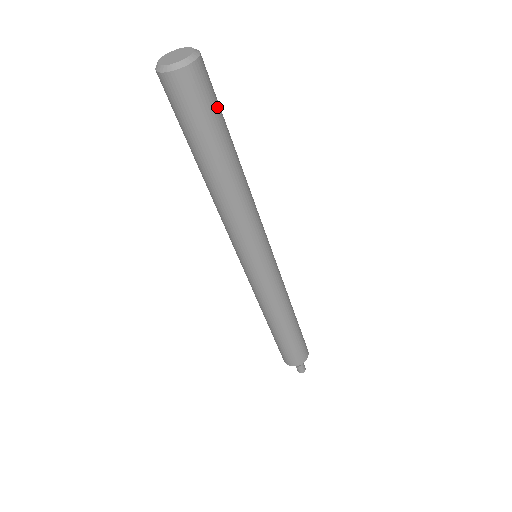
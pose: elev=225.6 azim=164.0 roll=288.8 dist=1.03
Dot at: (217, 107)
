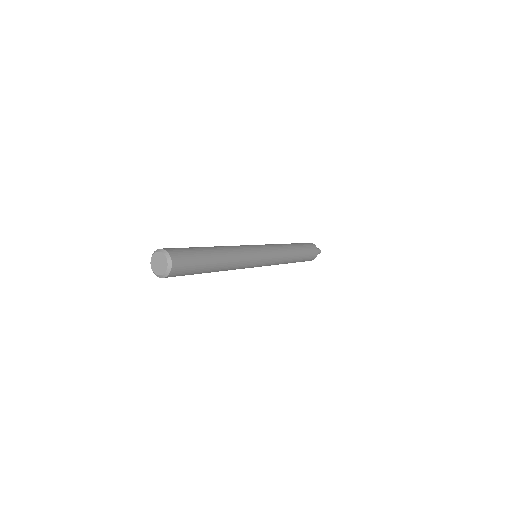
Dot at: (191, 252)
